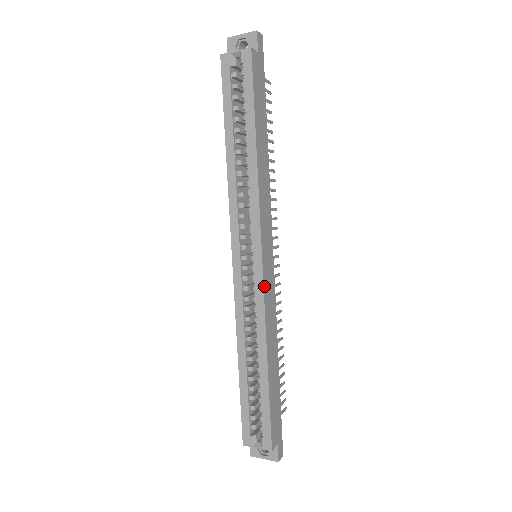
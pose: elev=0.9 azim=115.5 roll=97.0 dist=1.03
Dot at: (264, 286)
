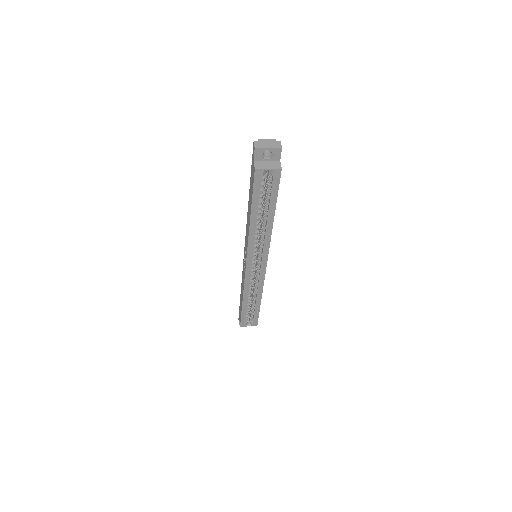
Dot at: occluded
